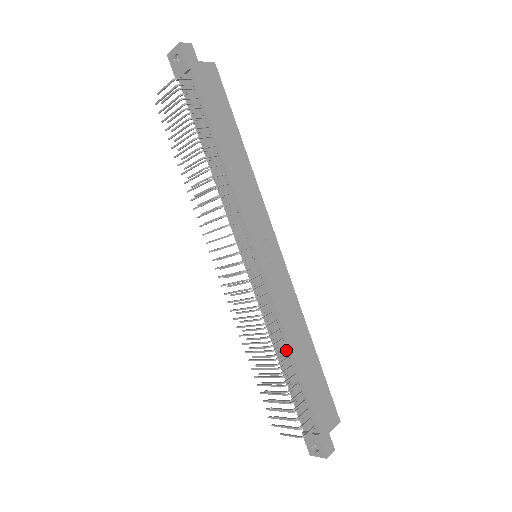
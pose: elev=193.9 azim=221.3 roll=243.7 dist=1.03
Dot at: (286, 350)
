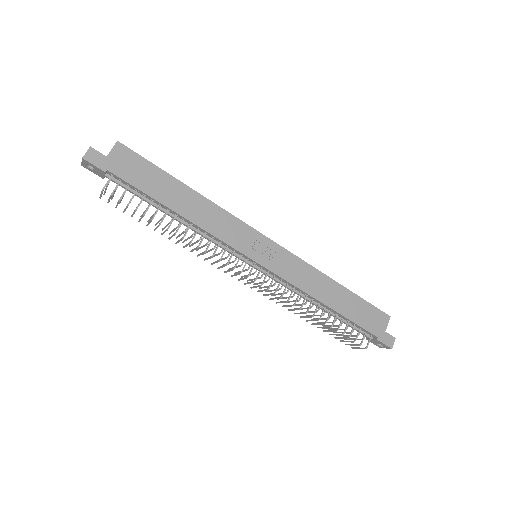
Dot at: (320, 304)
